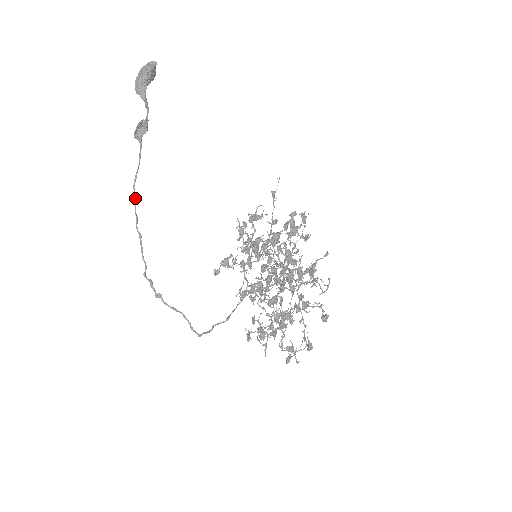
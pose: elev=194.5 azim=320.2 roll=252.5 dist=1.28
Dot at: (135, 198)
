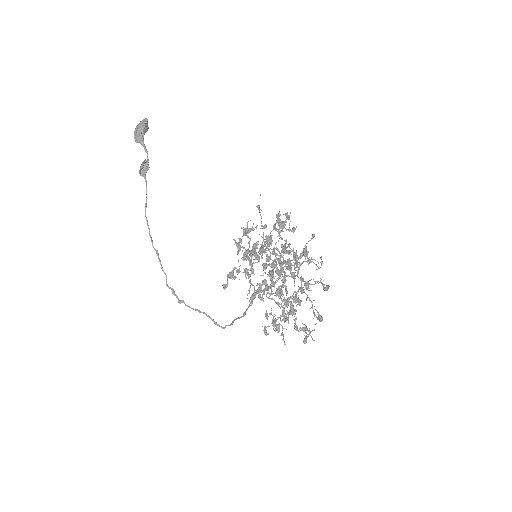
Dot at: occluded
